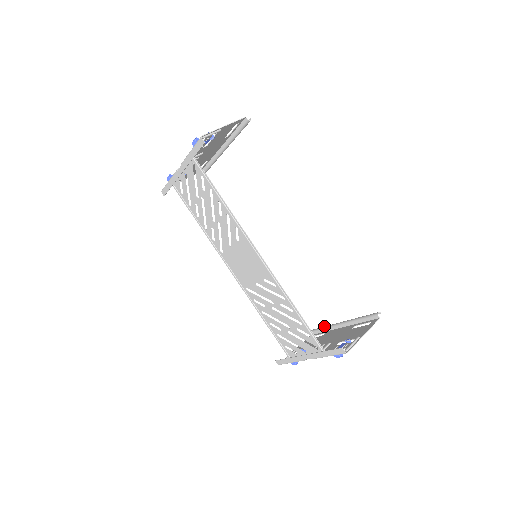
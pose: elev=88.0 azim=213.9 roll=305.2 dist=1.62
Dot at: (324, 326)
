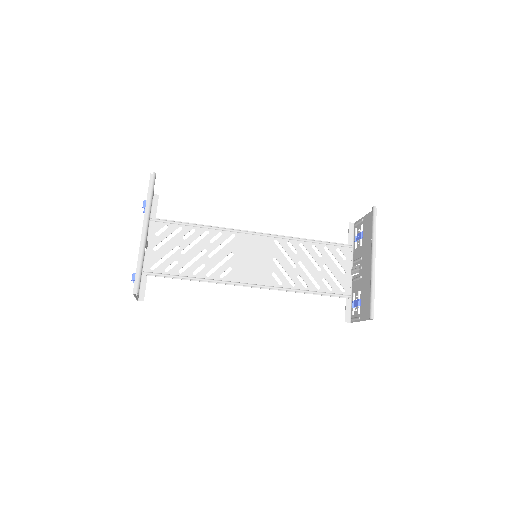
Dot at: (372, 233)
